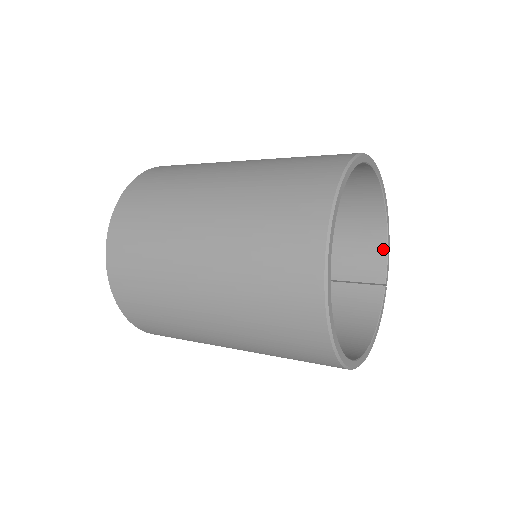
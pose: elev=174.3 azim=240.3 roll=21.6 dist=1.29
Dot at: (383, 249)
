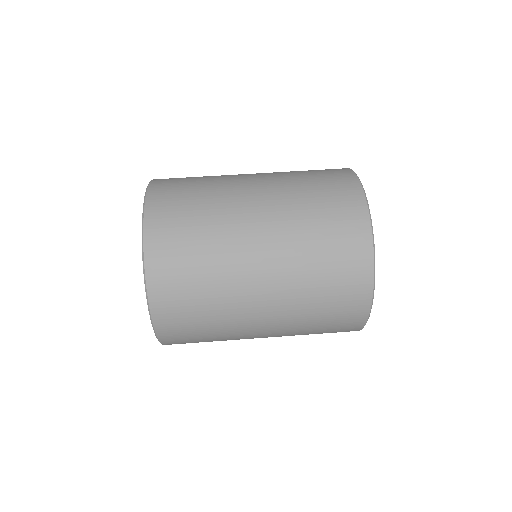
Dot at: occluded
